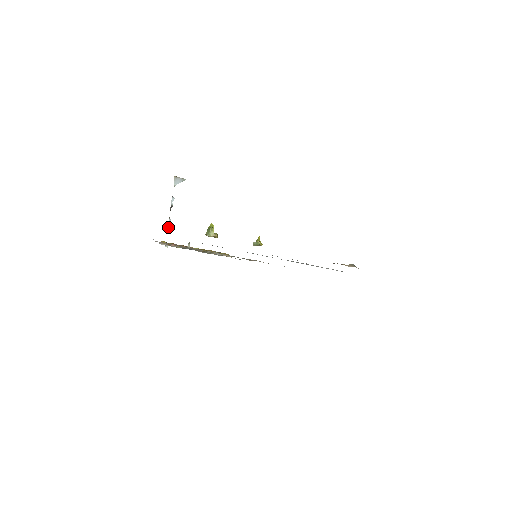
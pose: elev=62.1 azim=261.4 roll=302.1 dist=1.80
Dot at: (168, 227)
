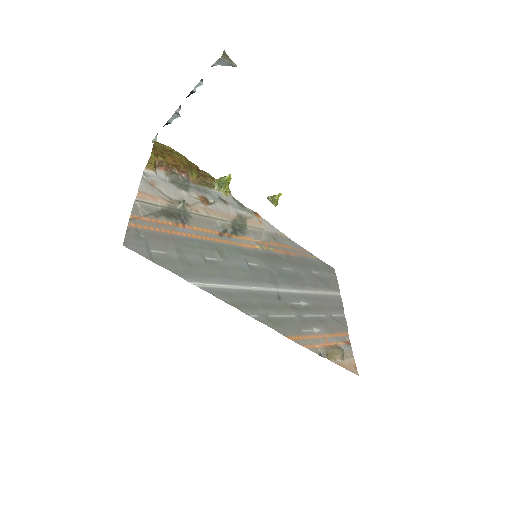
Dot at: (171, 118)
